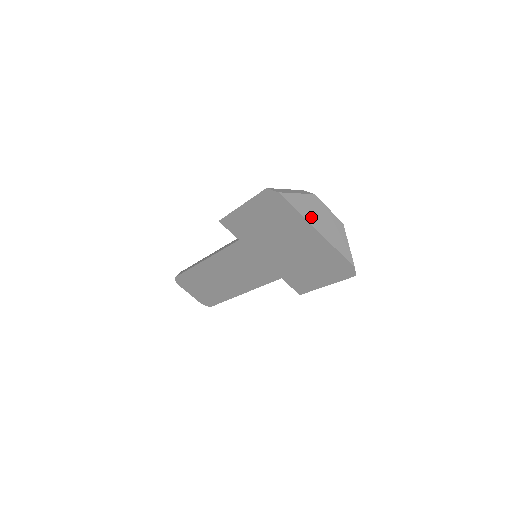
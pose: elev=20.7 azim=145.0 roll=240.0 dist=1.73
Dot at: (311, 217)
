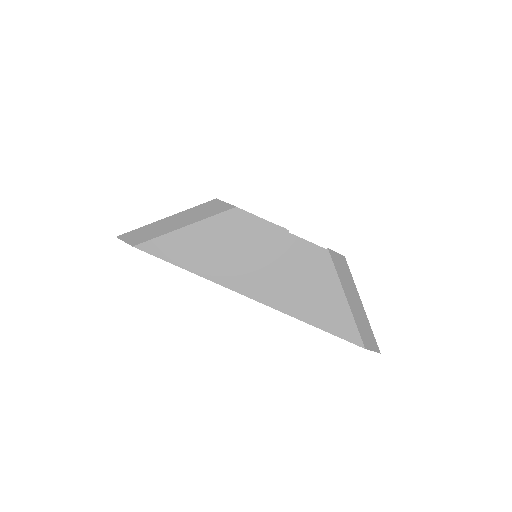
Dot at: (228, 270)
